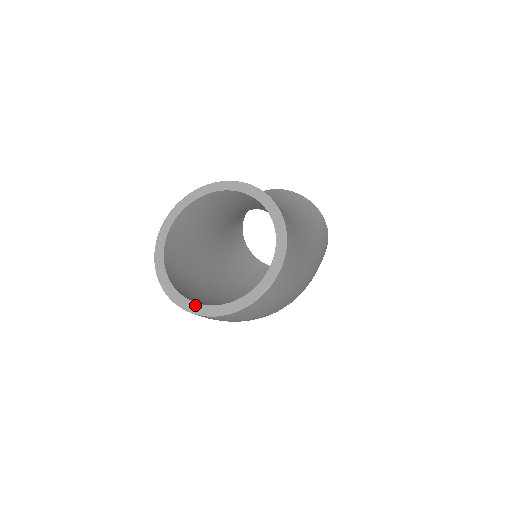
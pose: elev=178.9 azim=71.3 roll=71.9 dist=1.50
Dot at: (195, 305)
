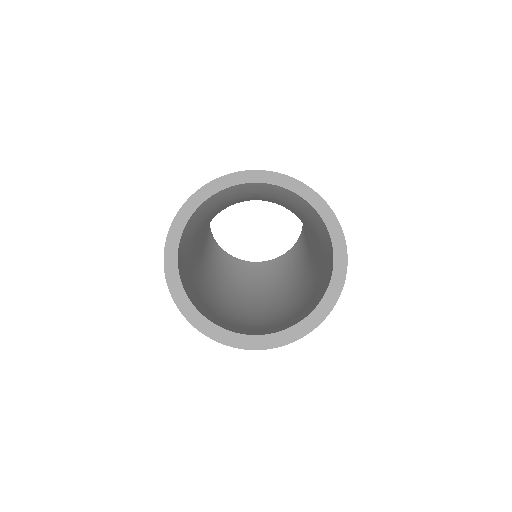
Dot at: (234, 336)
